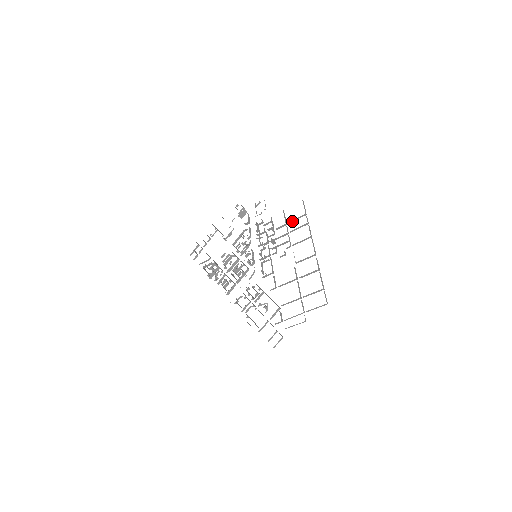
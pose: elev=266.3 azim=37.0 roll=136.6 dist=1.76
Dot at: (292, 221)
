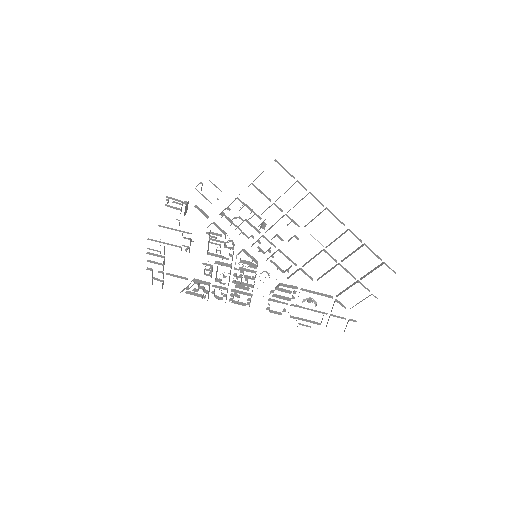
Dot at: occluded
